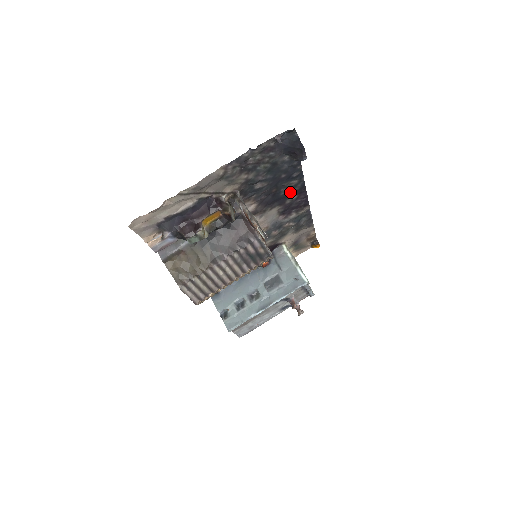
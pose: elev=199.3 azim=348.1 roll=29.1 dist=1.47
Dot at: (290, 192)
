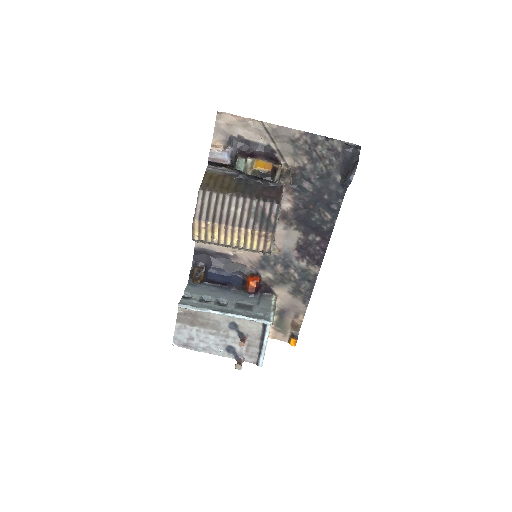
Dot at: (319, 226)
